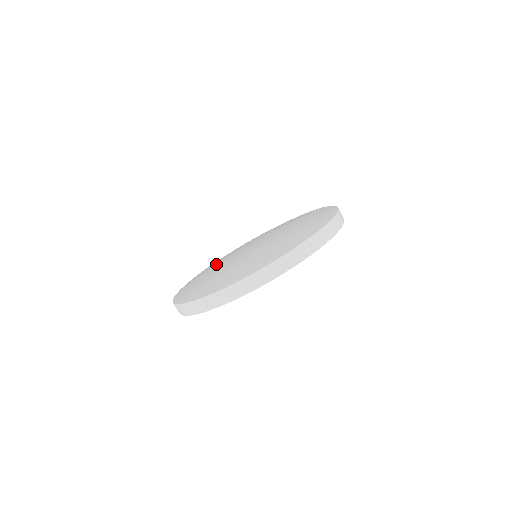
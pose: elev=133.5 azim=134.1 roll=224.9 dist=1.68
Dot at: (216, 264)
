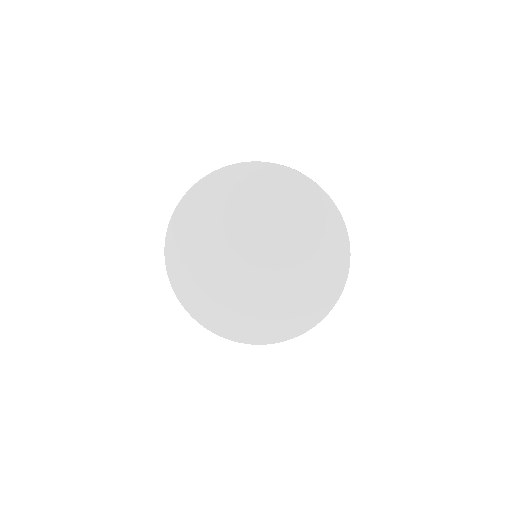
Dot at: (214, 279)
